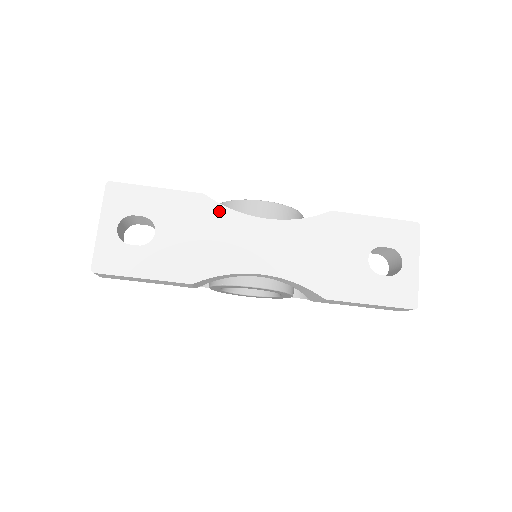
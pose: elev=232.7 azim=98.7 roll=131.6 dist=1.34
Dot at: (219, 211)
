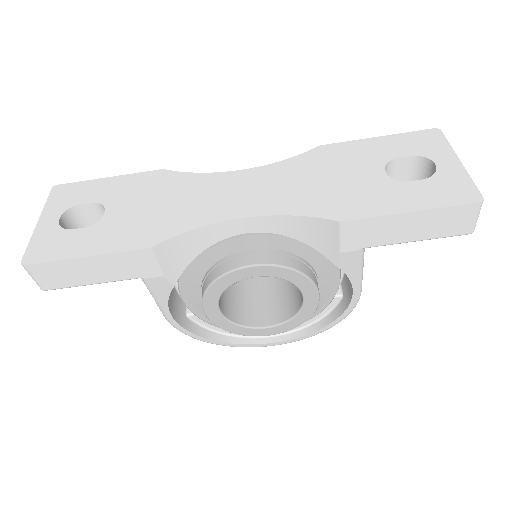
Dot at: (182, 178)
